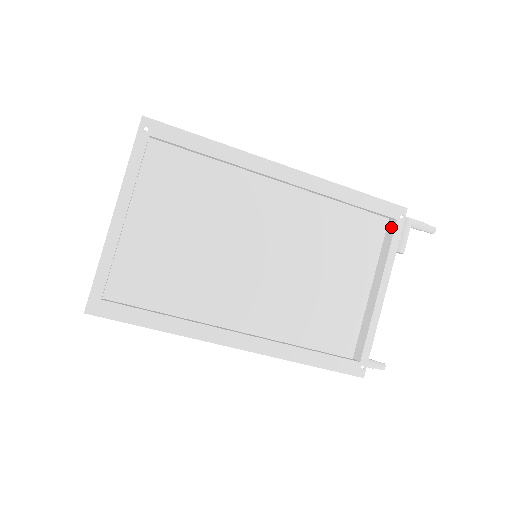
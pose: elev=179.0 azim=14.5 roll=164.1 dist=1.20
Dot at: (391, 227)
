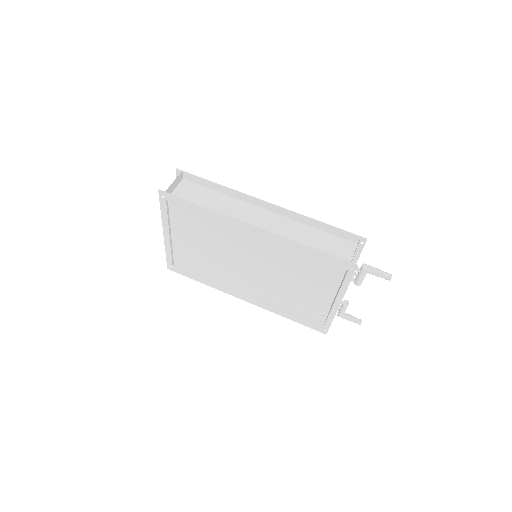
Dot at: occluded
